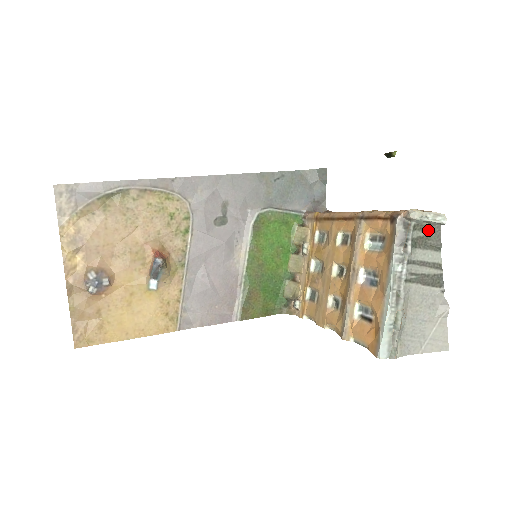
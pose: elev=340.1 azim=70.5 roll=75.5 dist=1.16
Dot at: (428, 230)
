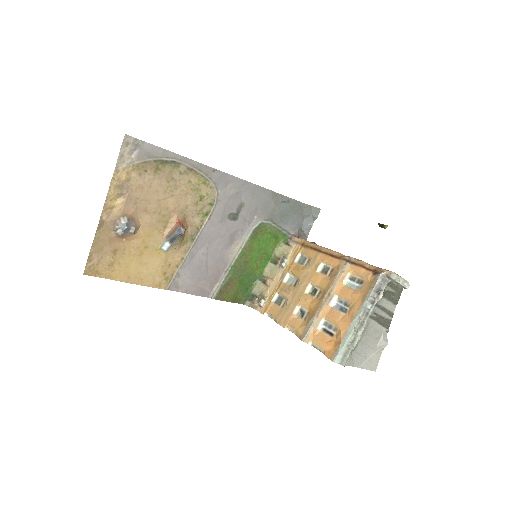
Dot at: (395, 288)
